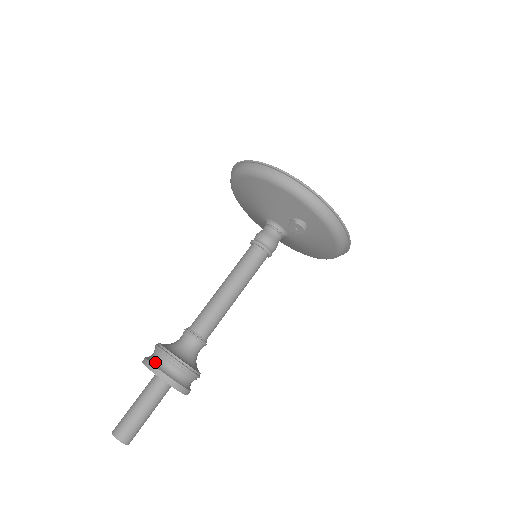
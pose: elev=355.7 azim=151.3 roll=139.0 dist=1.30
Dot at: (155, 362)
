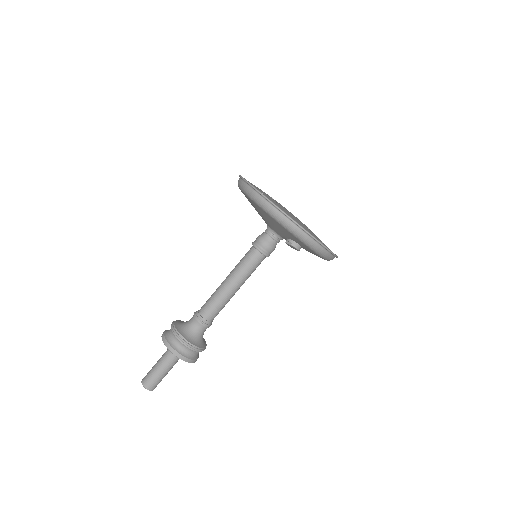
Dot at: (172, 343)
